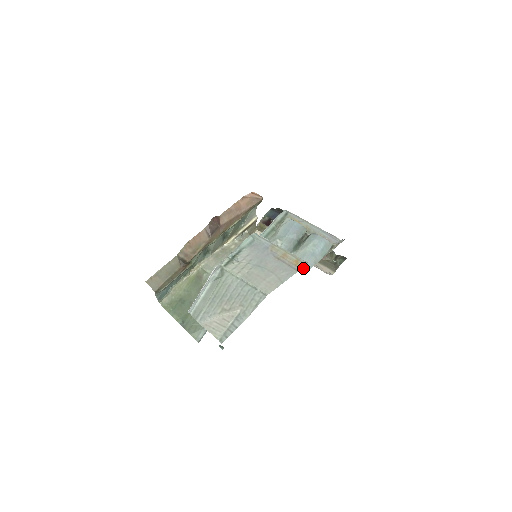
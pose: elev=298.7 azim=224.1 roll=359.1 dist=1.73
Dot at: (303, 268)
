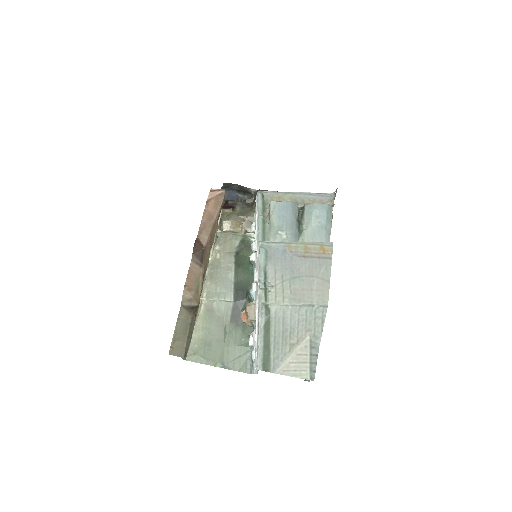
Dot at: occluded
